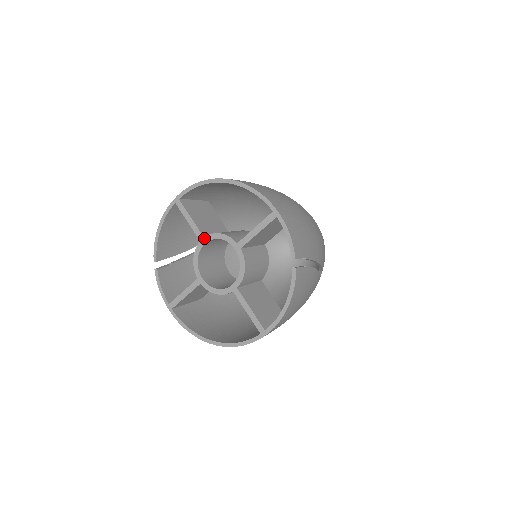
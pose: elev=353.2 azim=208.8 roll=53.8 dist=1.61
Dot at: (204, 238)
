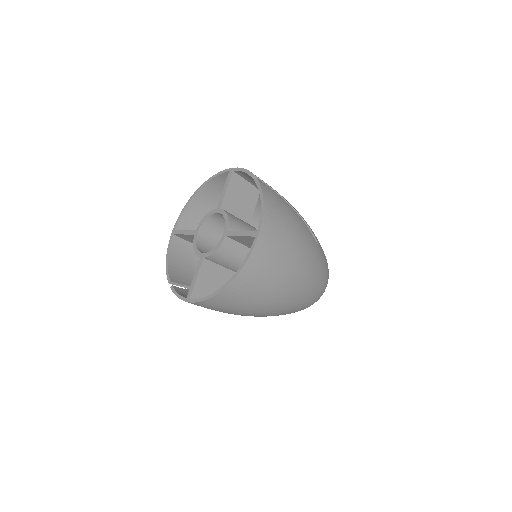
Dot at: (196, 230)
